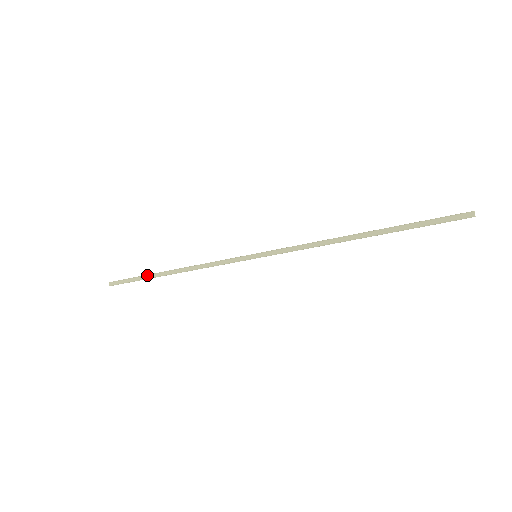
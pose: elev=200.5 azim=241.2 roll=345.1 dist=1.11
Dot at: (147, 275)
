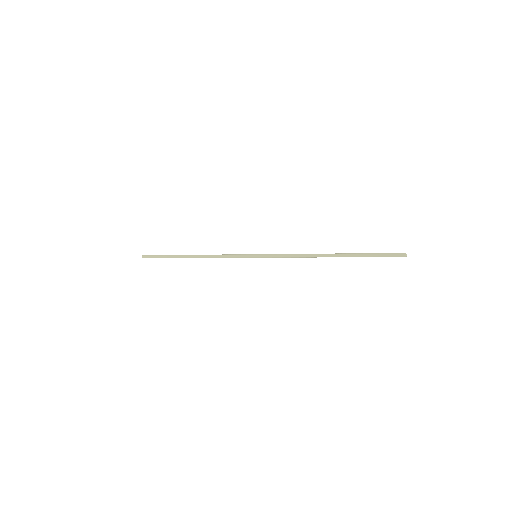
Dot at: (173, 255)
